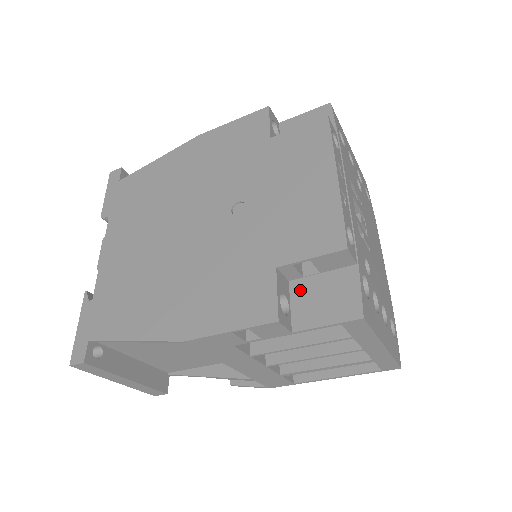
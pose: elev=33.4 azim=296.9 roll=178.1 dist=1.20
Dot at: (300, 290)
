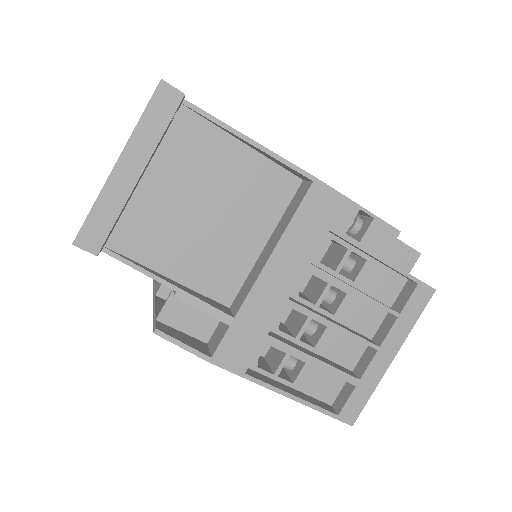
Dot at: occluded
